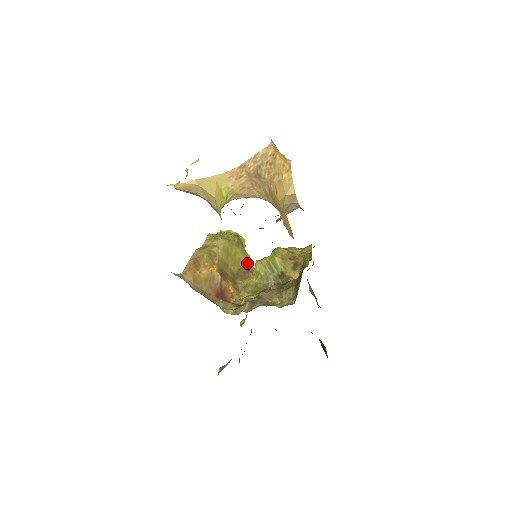
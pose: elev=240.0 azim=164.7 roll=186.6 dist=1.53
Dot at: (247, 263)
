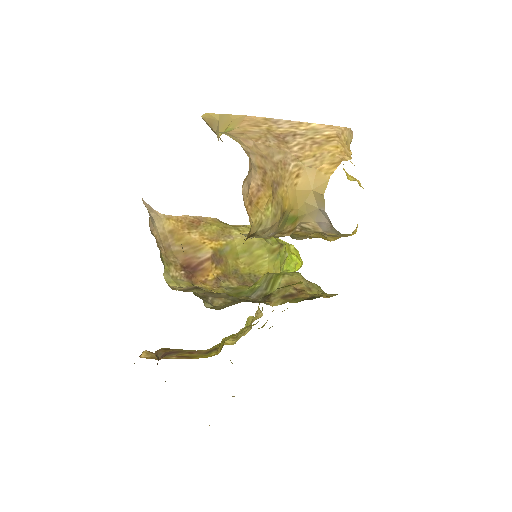
Dot at: occluded
